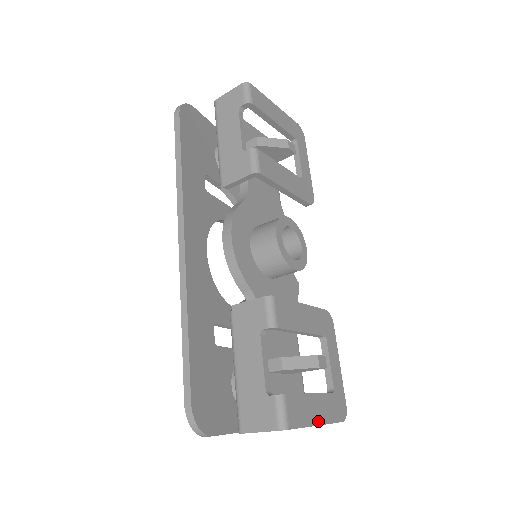
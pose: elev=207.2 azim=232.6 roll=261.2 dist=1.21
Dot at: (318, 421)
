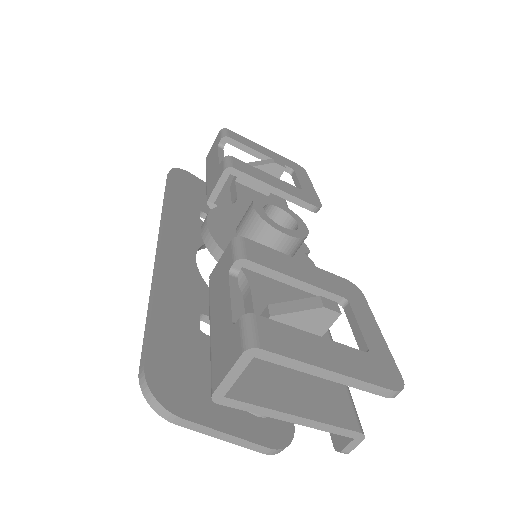
Dot at: (331, 367)
